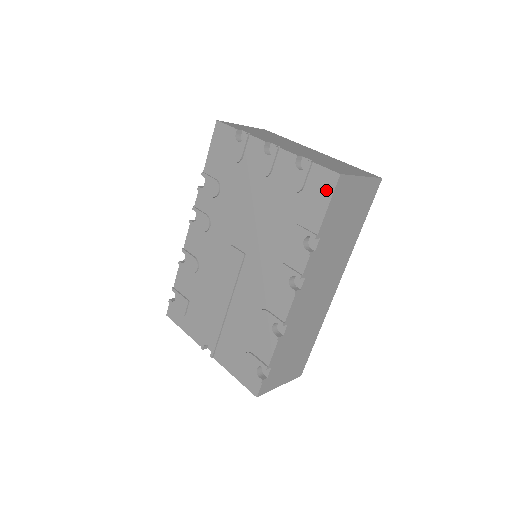
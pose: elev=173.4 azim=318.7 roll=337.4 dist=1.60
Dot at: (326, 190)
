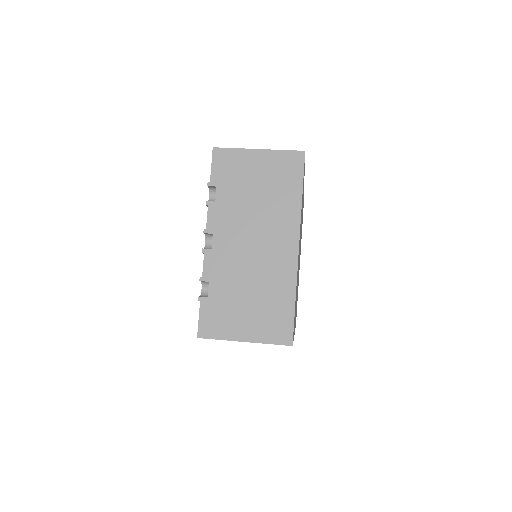
Dot at: occluded
